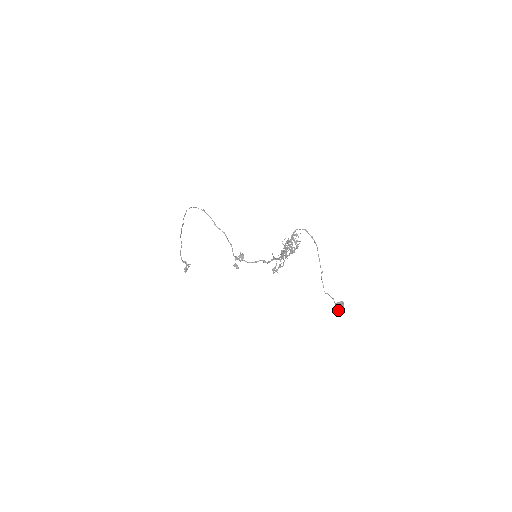
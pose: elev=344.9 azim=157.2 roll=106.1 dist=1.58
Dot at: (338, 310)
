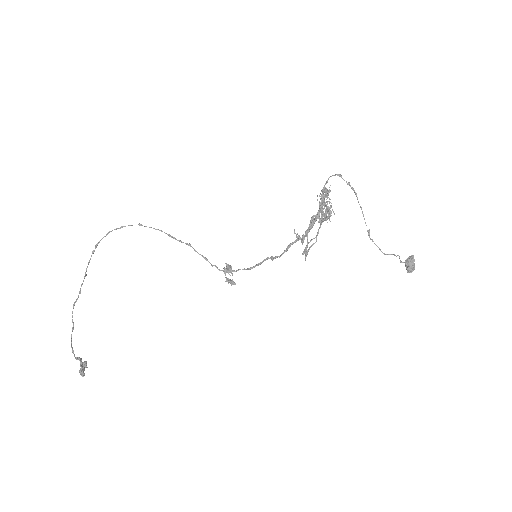
Dot at: (413, 267)
